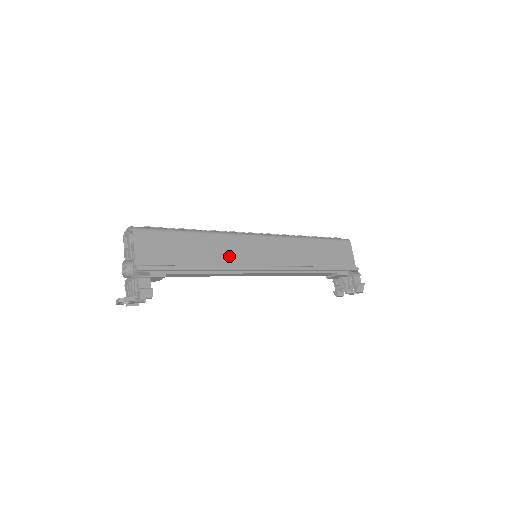
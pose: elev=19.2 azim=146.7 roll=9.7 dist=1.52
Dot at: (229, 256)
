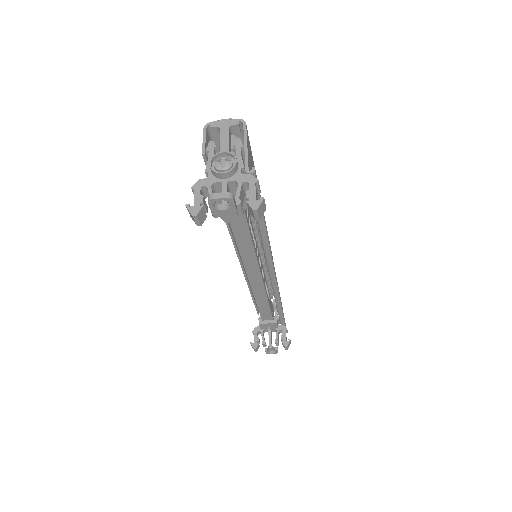
Dot at: occluded
